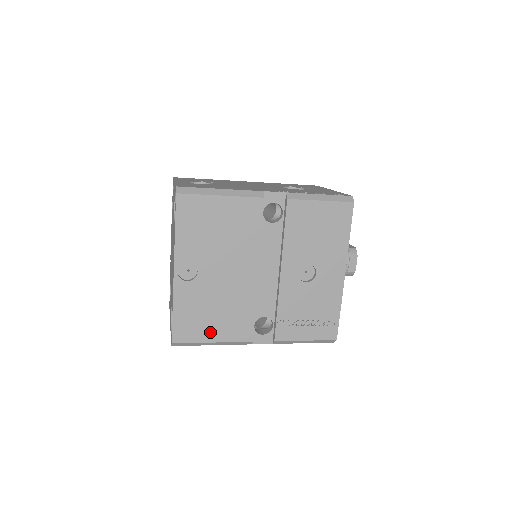
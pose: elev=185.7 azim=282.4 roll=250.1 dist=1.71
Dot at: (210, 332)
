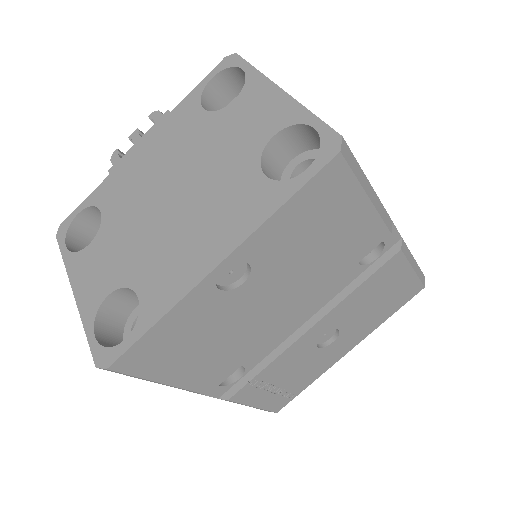
Dot at: (174, 369)
